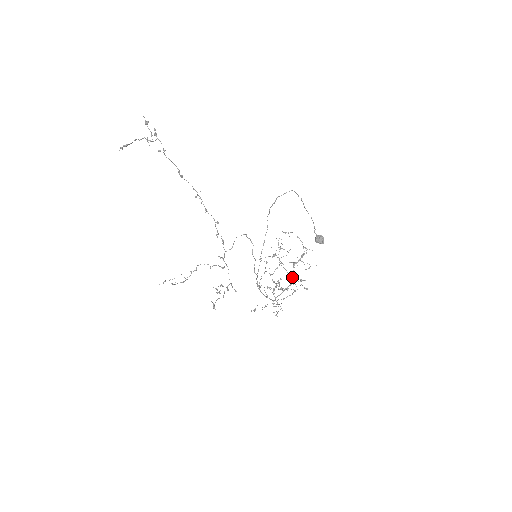
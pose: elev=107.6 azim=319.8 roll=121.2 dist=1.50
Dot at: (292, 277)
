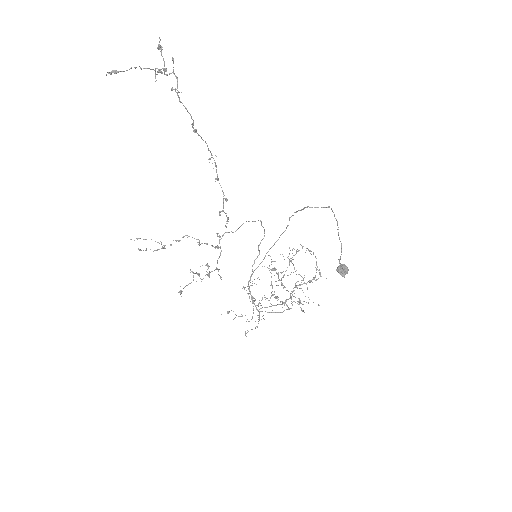
Dot at: occluded
